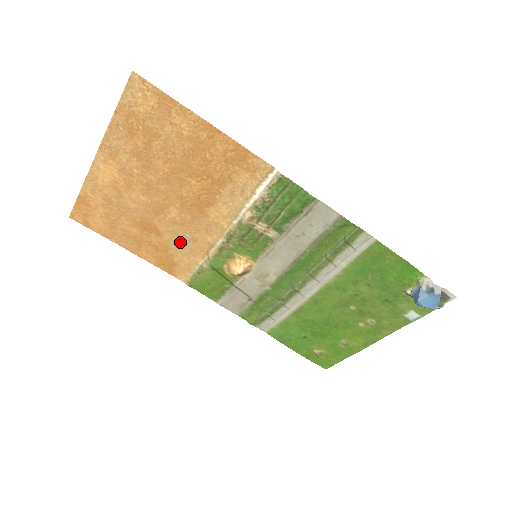
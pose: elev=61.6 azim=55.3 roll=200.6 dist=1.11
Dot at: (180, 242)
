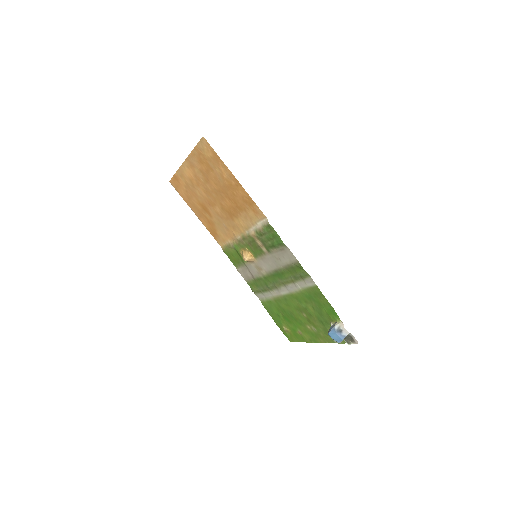
Dot at: (220, 226)
